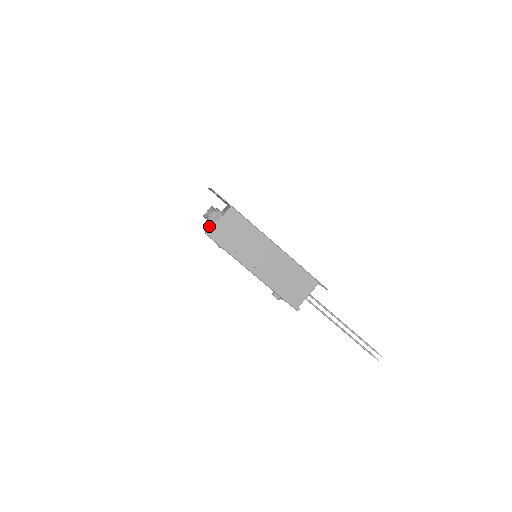
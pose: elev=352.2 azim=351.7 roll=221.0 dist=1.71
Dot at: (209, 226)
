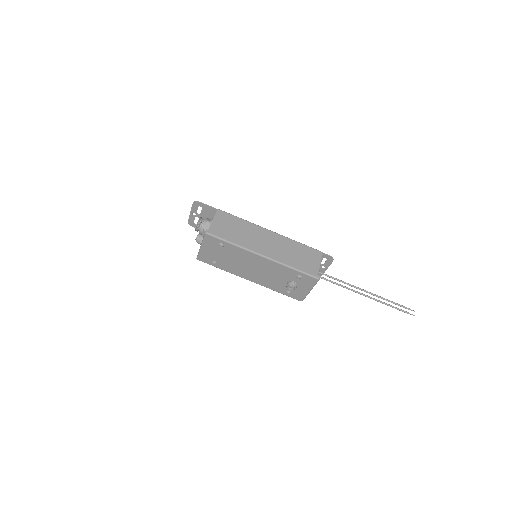
Dot at: (203, 236)
